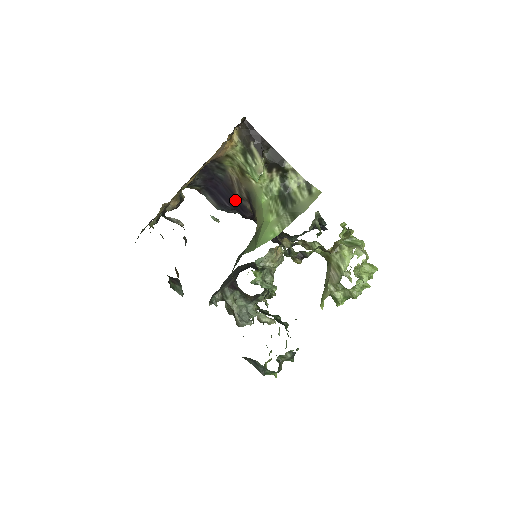
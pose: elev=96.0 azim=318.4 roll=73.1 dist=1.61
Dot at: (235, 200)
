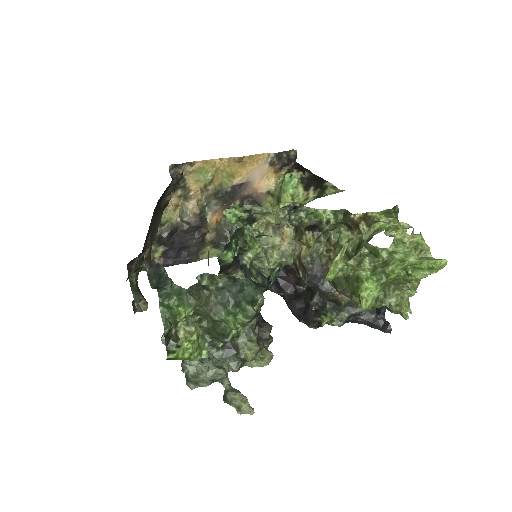
Dot at: occluded
